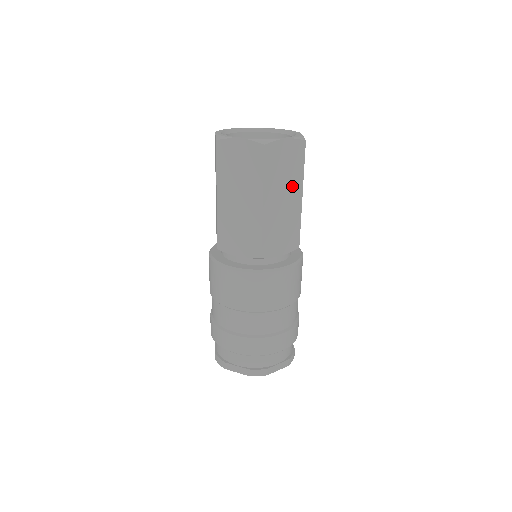
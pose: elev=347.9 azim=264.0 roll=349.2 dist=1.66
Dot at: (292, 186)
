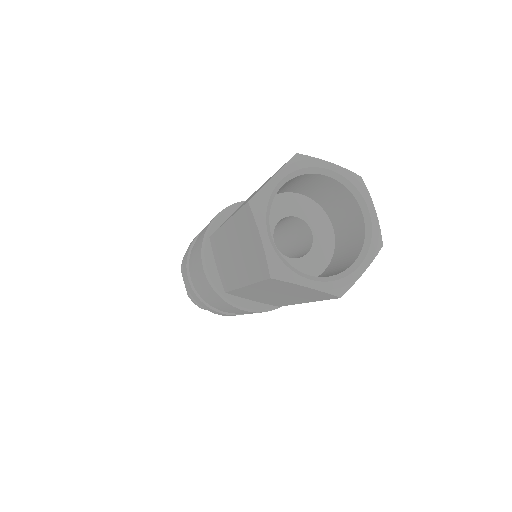
Dot at: occluded
